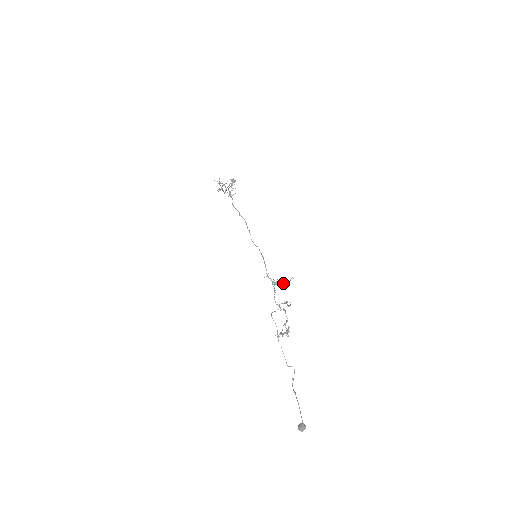
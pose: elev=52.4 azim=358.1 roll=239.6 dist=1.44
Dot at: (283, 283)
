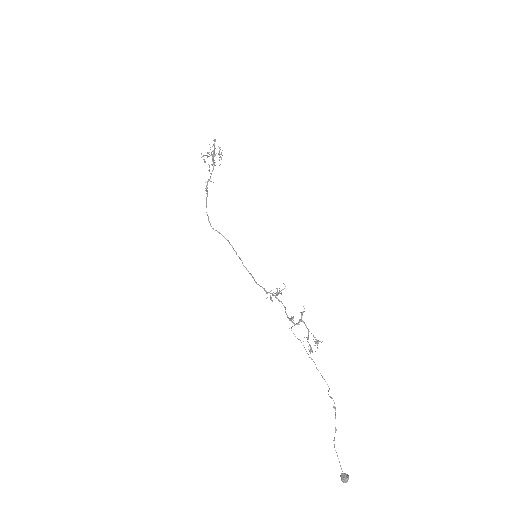
Dot at: occluded
